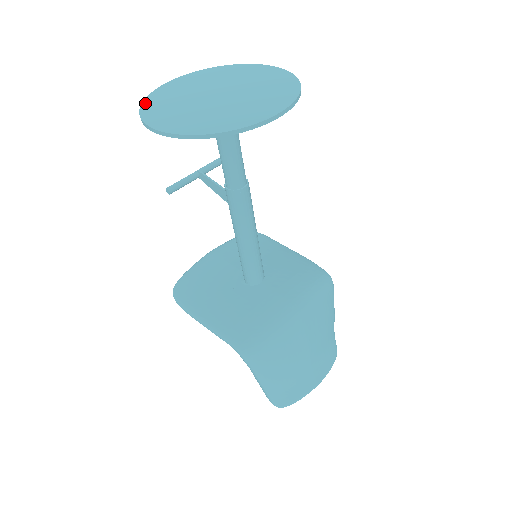
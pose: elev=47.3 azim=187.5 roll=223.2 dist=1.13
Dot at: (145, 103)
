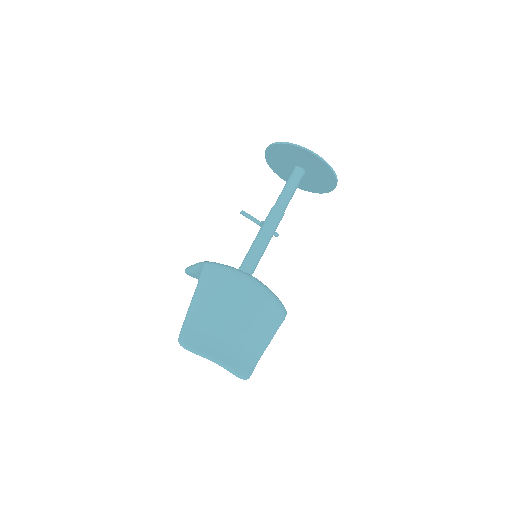
Dot at: (269, 161)
